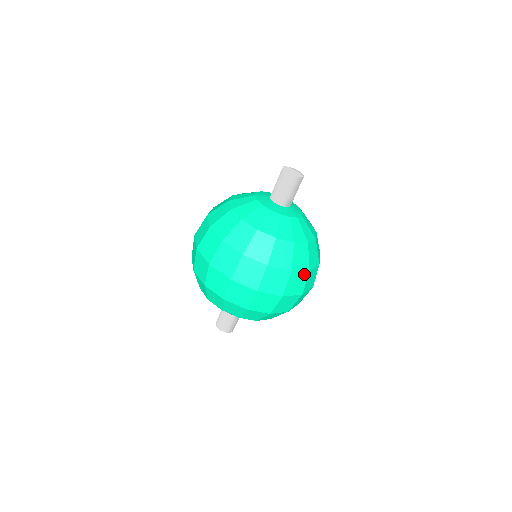
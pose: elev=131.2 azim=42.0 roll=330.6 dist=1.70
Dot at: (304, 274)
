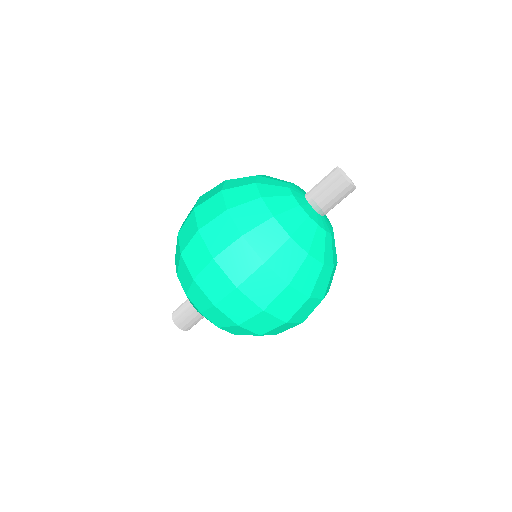
Dot at: (255, 260)
